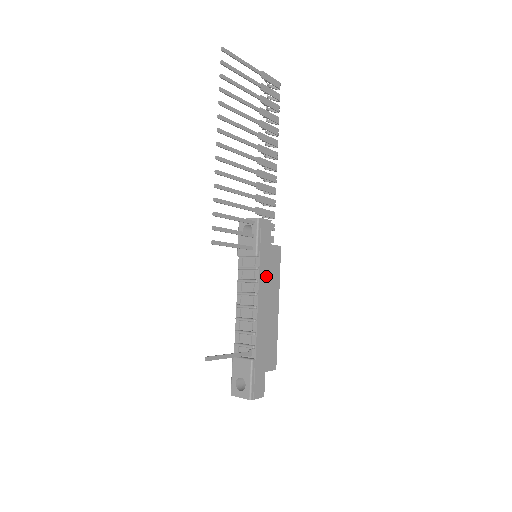
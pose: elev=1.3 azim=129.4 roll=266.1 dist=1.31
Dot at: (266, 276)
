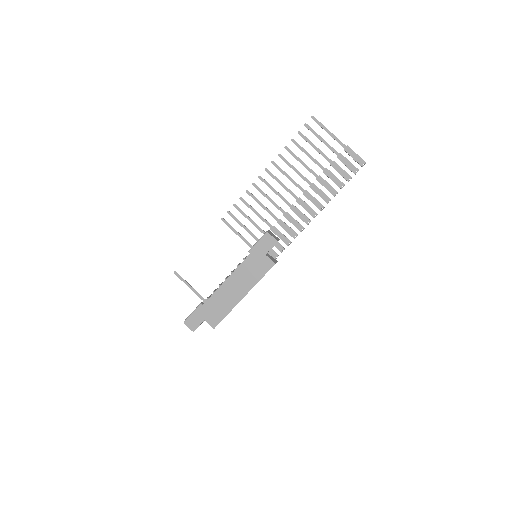
Dot at: (247, 269)
